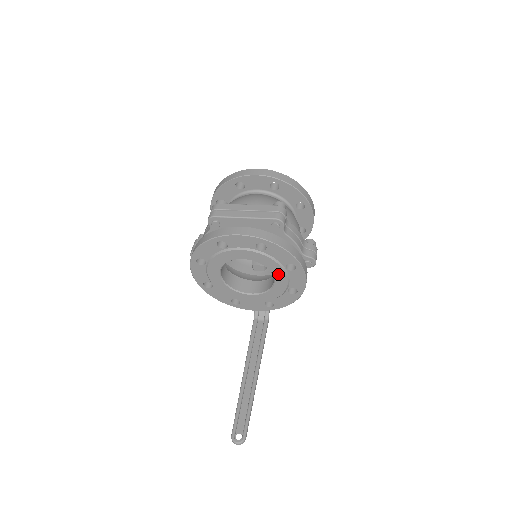
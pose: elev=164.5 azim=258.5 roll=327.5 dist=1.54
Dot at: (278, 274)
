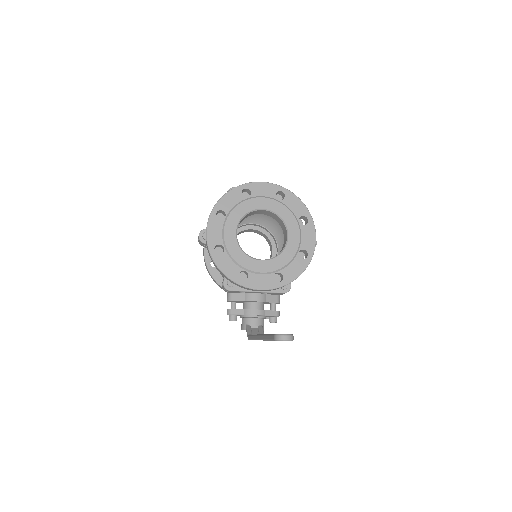
Dot at: (292, 228)
